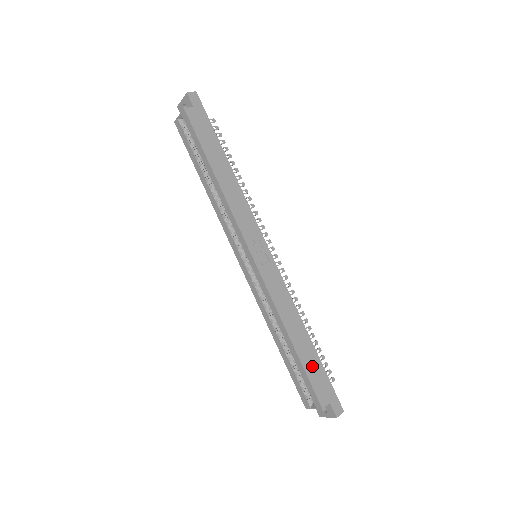
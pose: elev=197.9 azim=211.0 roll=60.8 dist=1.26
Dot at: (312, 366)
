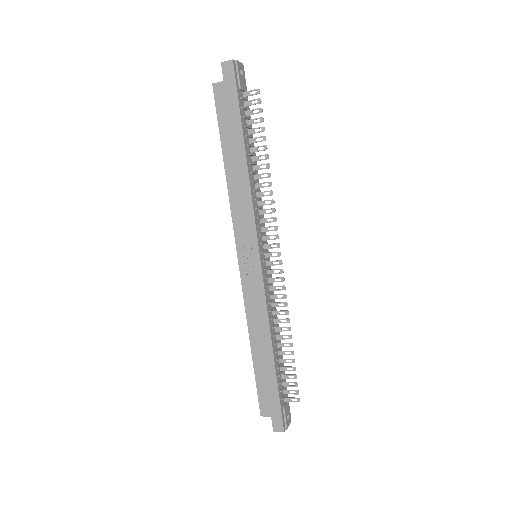
Dot at: (265, 379)
